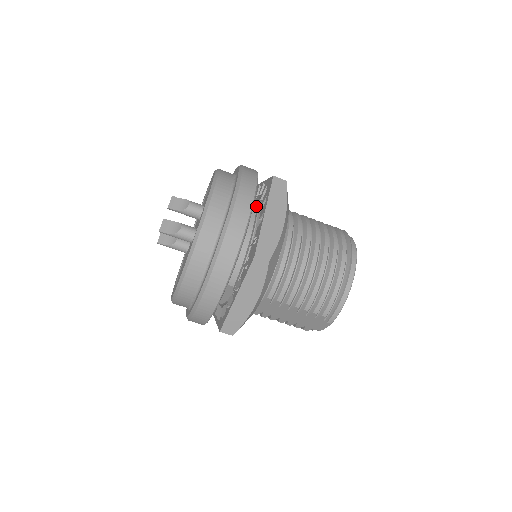
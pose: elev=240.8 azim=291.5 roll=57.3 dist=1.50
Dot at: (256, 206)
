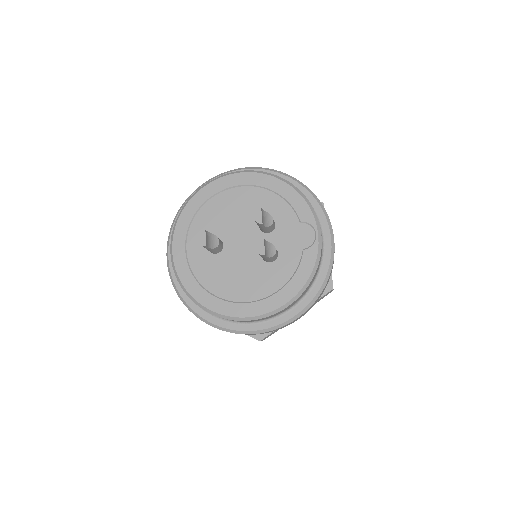
Dot at: occluded
